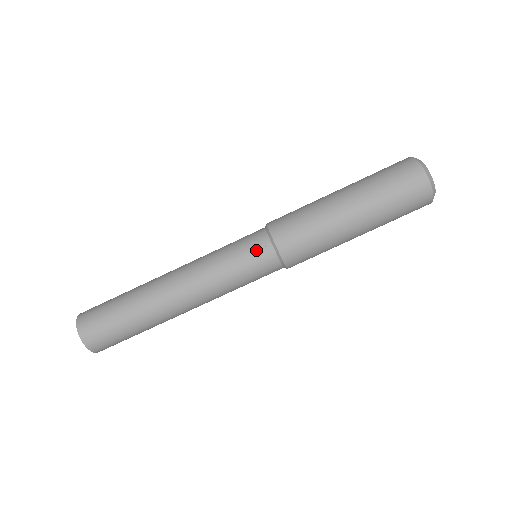
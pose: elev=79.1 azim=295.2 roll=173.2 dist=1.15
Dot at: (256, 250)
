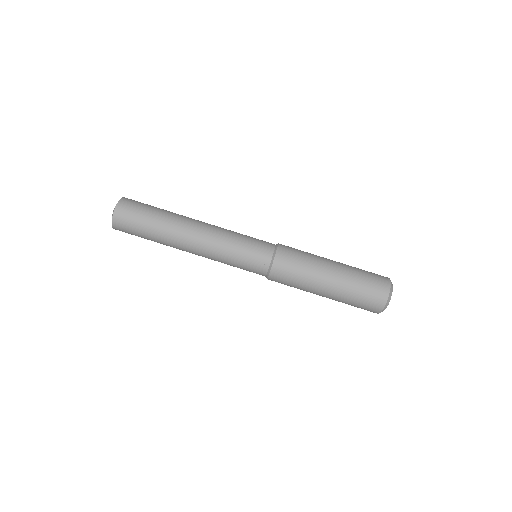
Dot at: (264, 241)
